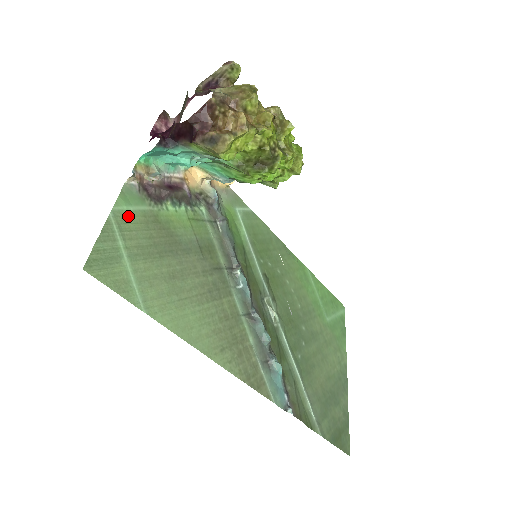
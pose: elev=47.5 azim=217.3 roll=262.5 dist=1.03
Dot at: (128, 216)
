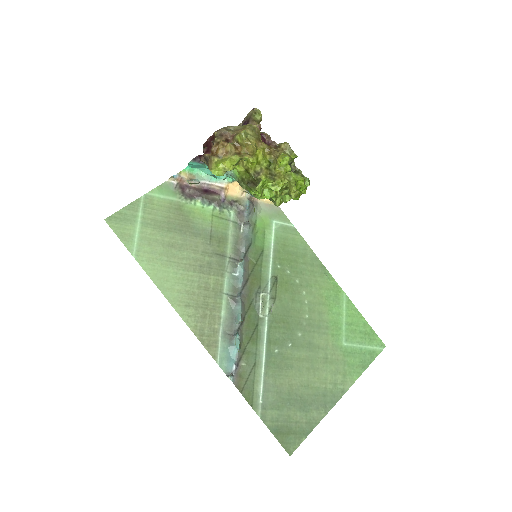
Dot at: (156, 200)
